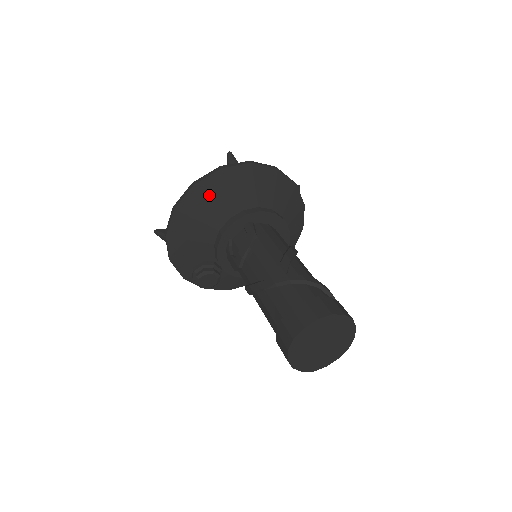
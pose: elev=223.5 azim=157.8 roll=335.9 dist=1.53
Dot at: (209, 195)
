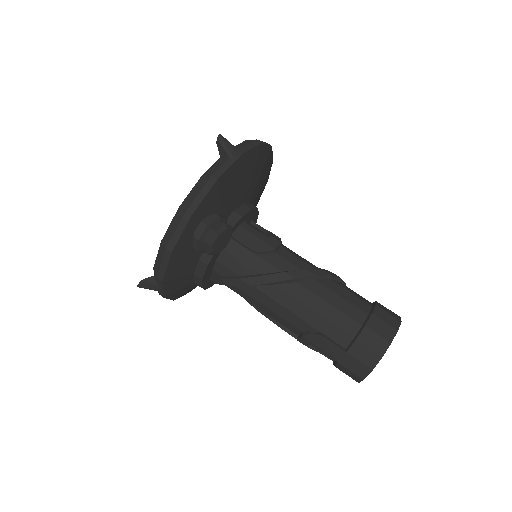
Dot at: (264, 167)
